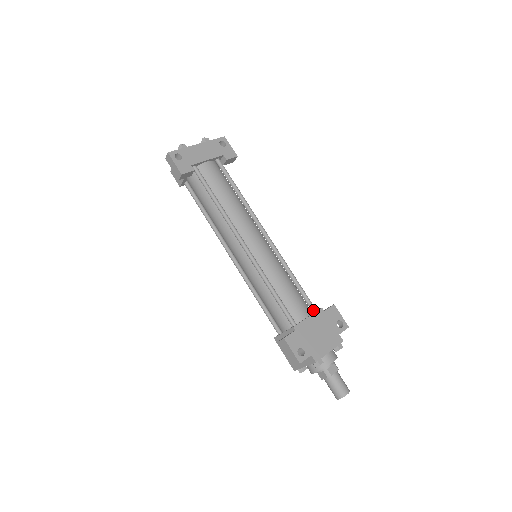
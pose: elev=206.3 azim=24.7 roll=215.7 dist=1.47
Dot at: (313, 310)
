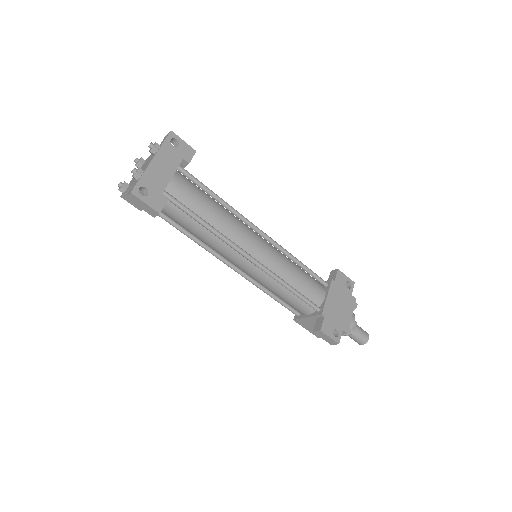
Dot at: (325, 285)
